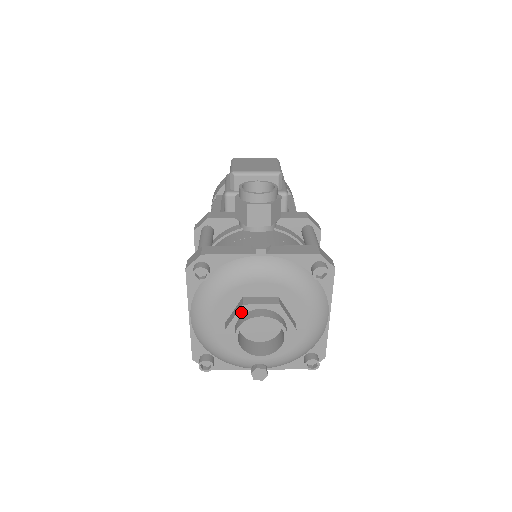
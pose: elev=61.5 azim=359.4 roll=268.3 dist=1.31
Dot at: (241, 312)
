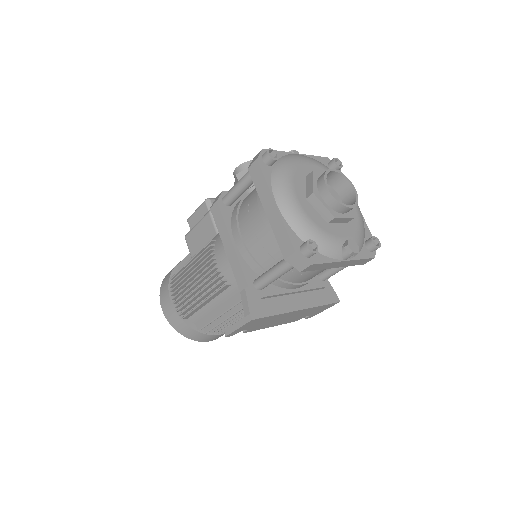
Dot at: (315, 177)
